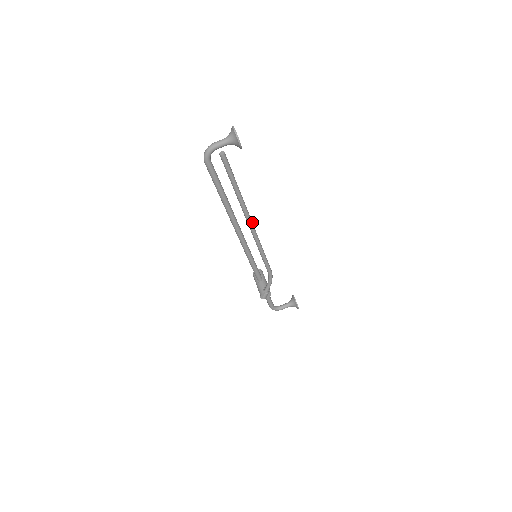
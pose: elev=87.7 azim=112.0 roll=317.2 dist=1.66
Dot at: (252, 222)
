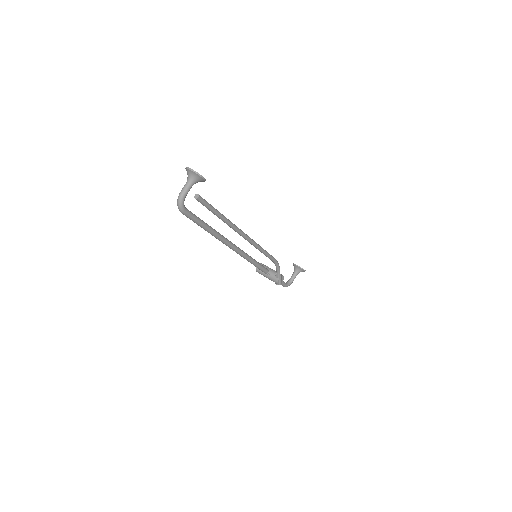
Dot at: (244, 233)
